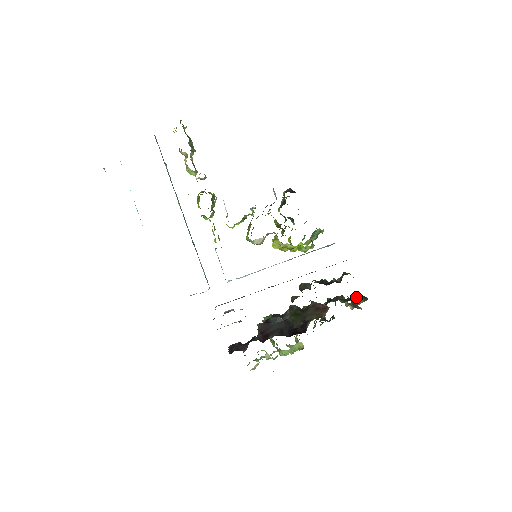
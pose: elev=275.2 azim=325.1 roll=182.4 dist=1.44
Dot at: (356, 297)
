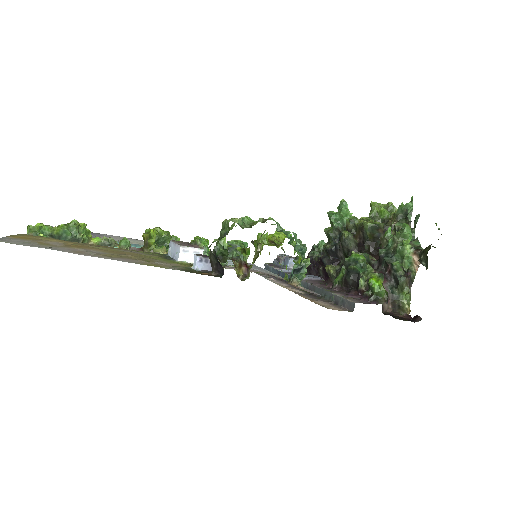
Dot at: (420, 257)
